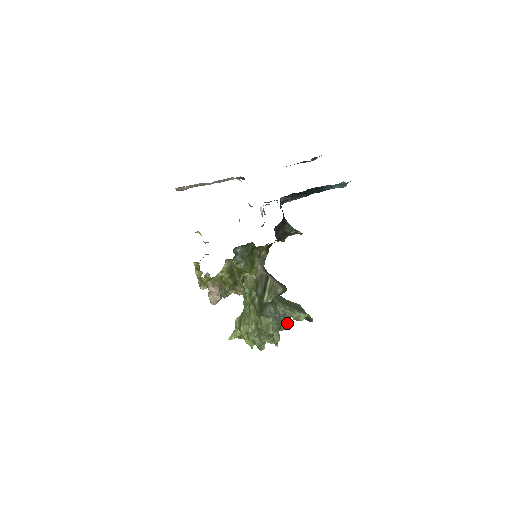
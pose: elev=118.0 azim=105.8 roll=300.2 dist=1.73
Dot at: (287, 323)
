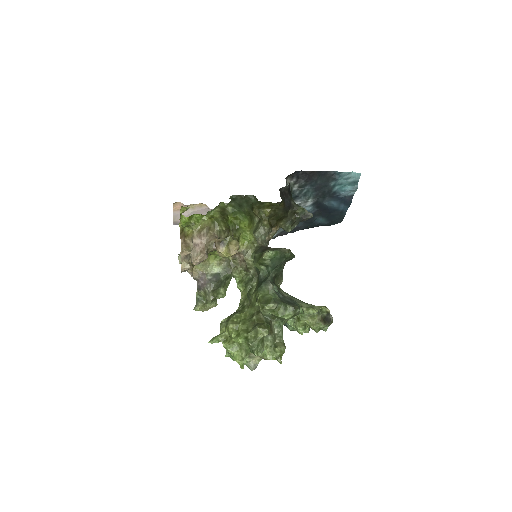
Dot at: (295, 304)
